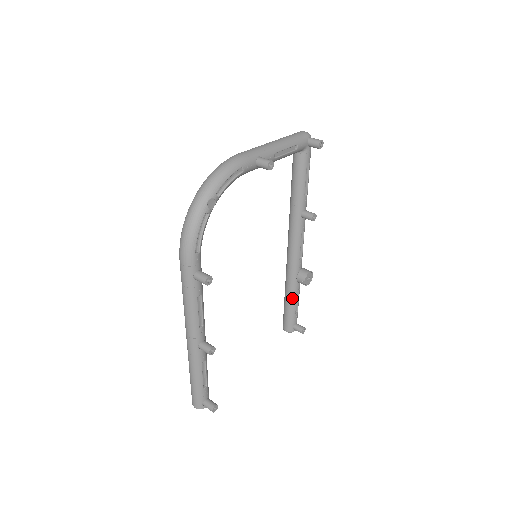
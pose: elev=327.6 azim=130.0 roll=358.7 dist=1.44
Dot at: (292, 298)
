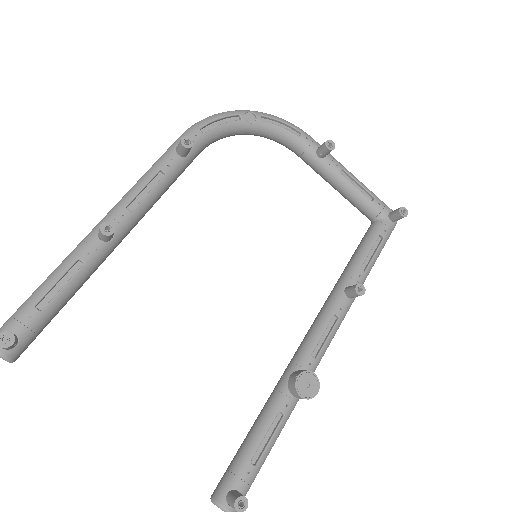
Dot at: (263, 420)
